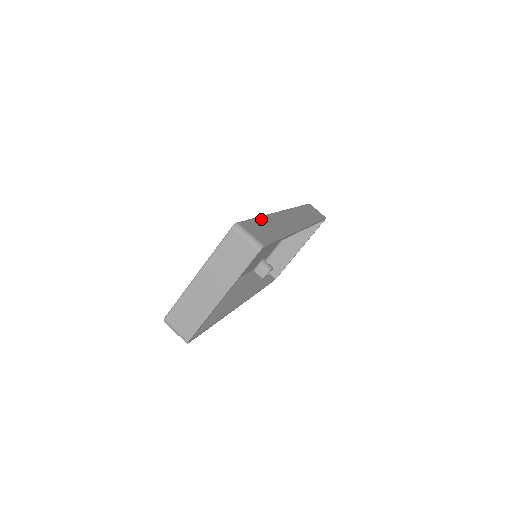
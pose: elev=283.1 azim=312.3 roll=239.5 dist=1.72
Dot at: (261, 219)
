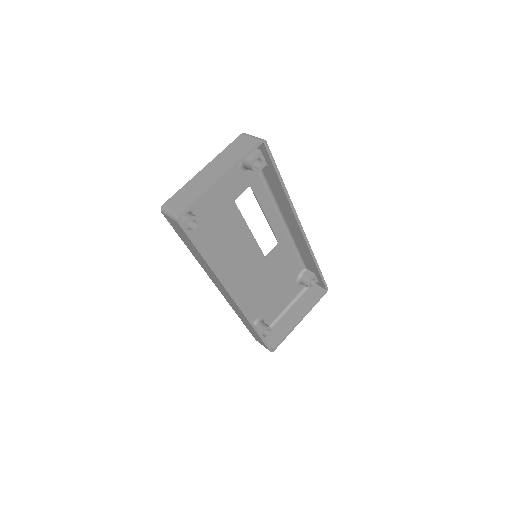
Dot at: occluded
